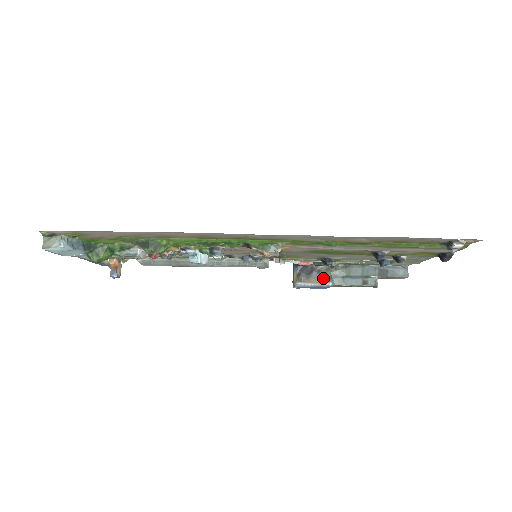
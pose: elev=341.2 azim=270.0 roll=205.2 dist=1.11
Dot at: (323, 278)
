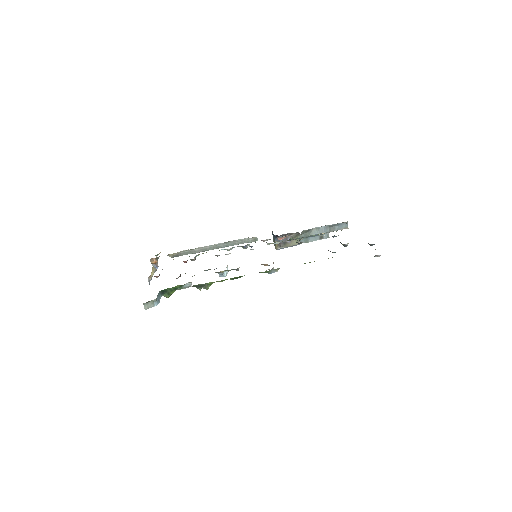
Dot at: (295, 242)
